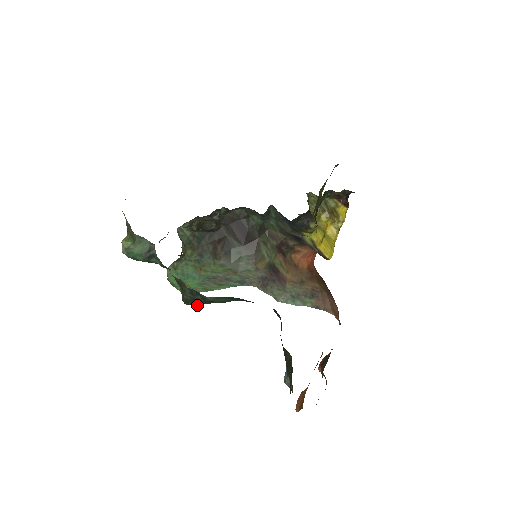
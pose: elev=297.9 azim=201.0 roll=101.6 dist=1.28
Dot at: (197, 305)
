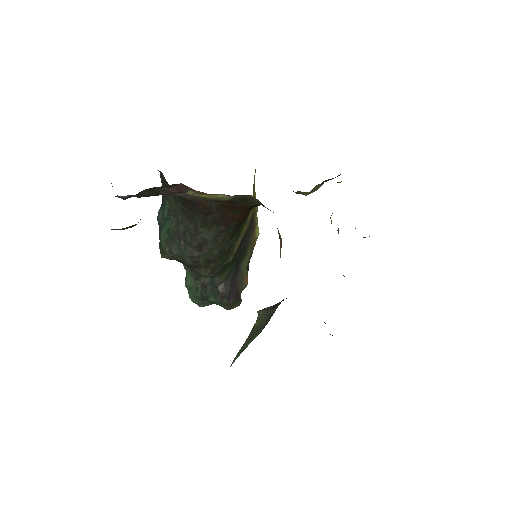
Dot at: (161, 245)
